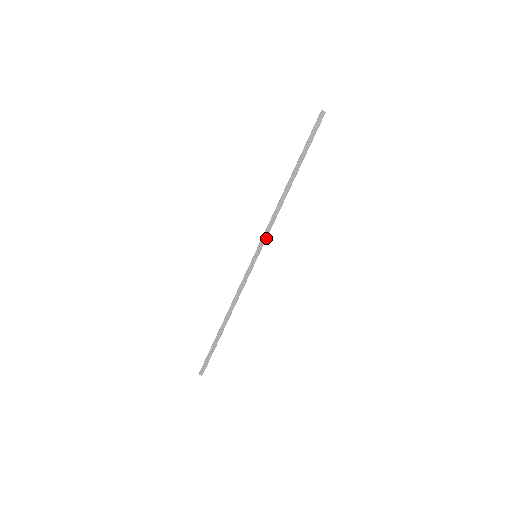
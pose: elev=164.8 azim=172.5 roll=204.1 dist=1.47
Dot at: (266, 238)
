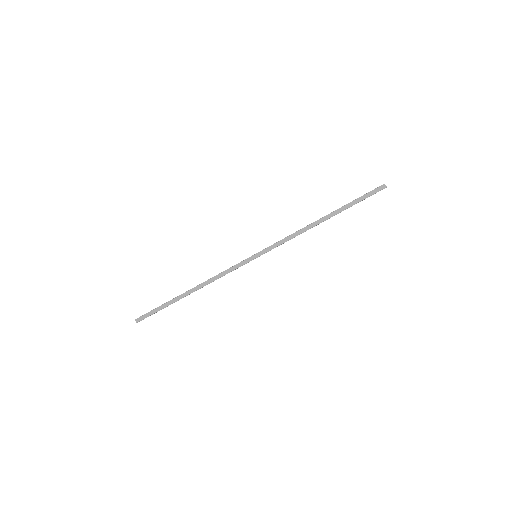
Dot at: occluded
